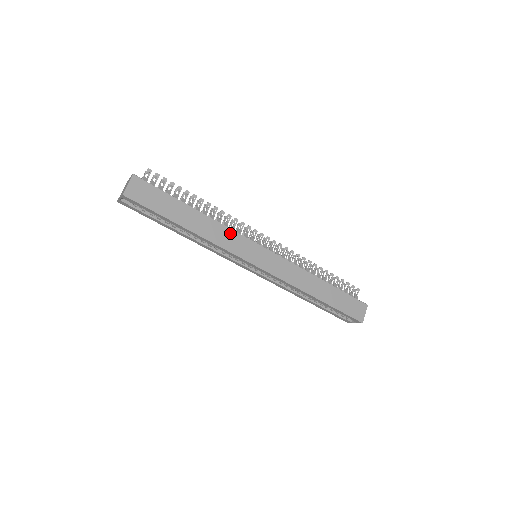
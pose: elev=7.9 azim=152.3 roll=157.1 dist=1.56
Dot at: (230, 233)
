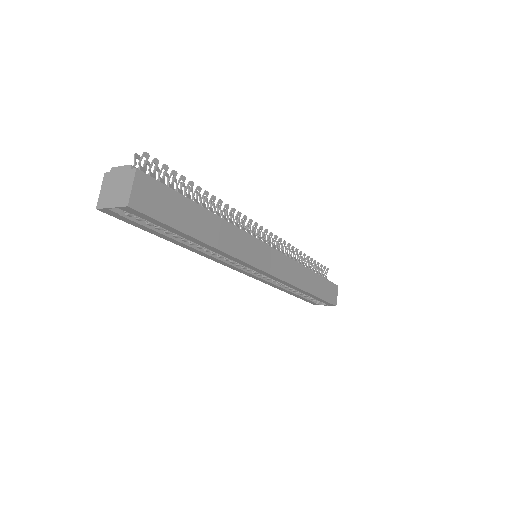
Dot at: (243, 236)
